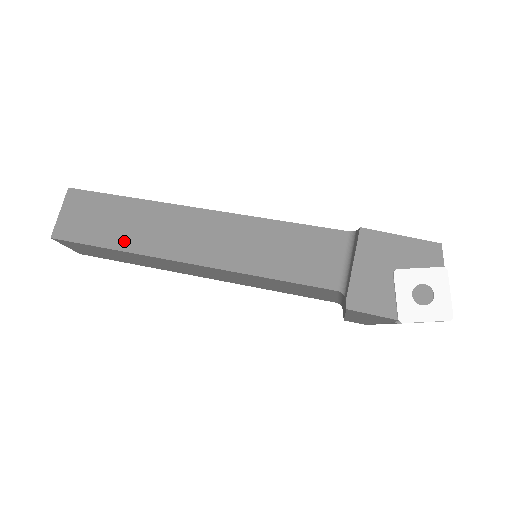
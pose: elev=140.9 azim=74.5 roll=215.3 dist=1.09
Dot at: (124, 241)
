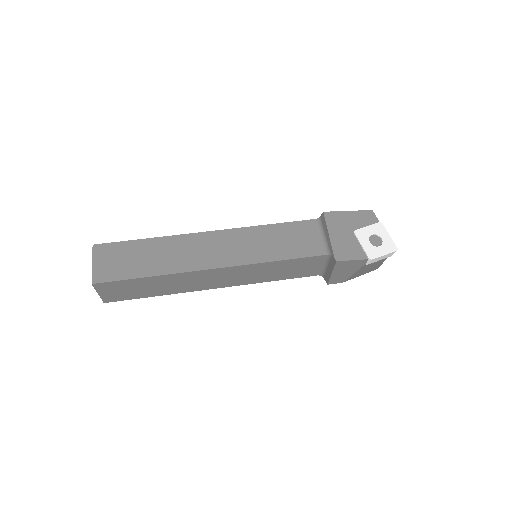
Dot at: (157, 268)
